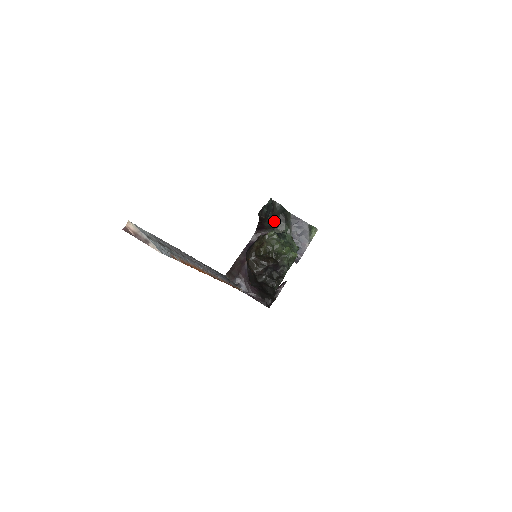
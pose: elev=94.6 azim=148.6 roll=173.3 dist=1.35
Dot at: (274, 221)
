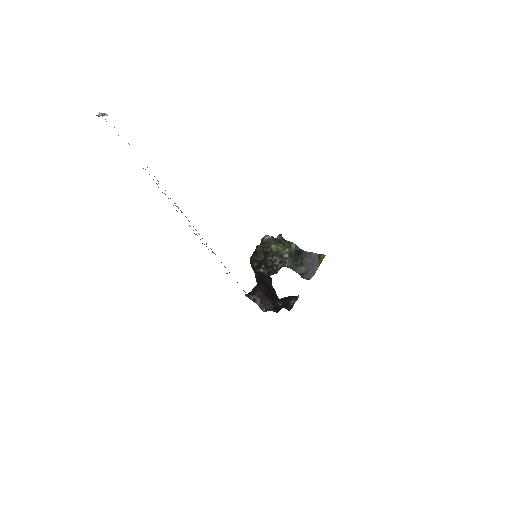
Dot at: occluded
